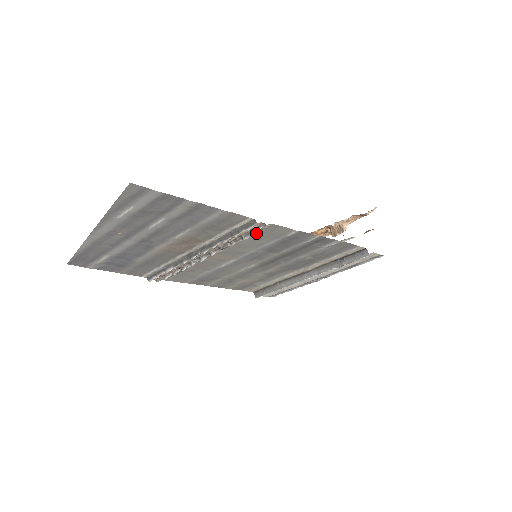
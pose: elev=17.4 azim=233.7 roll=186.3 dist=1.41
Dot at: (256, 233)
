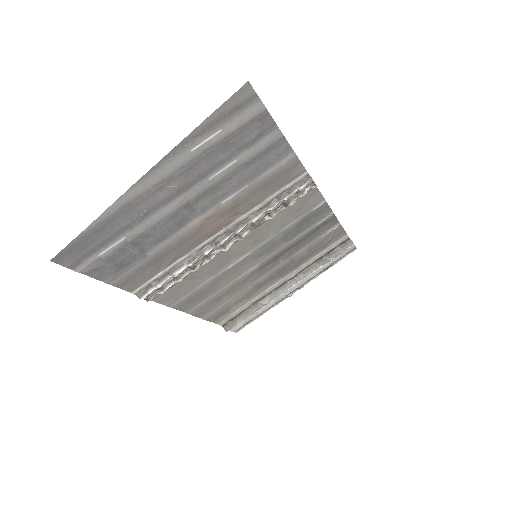
Dot at: occluded
